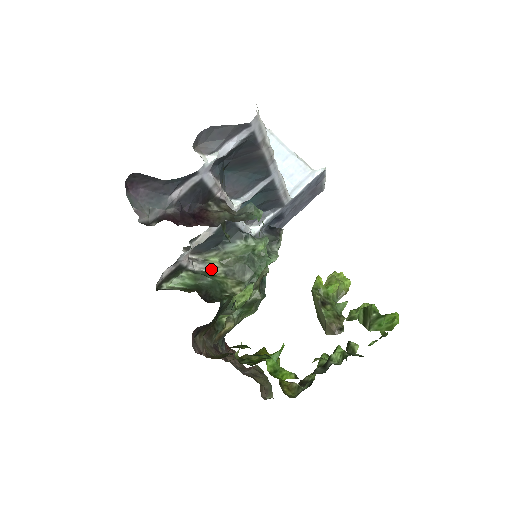
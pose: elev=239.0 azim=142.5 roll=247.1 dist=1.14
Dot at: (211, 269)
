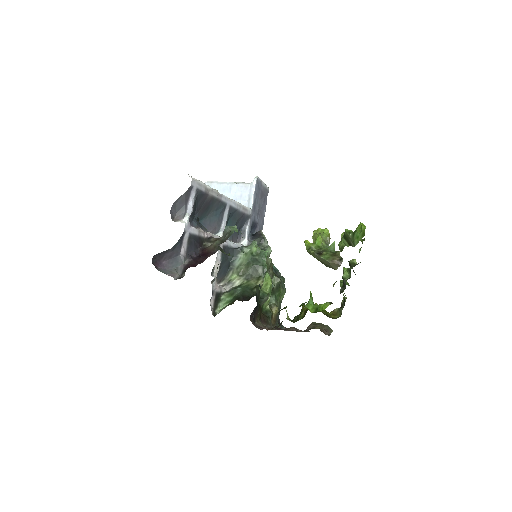
Dot at: (236, 283)
